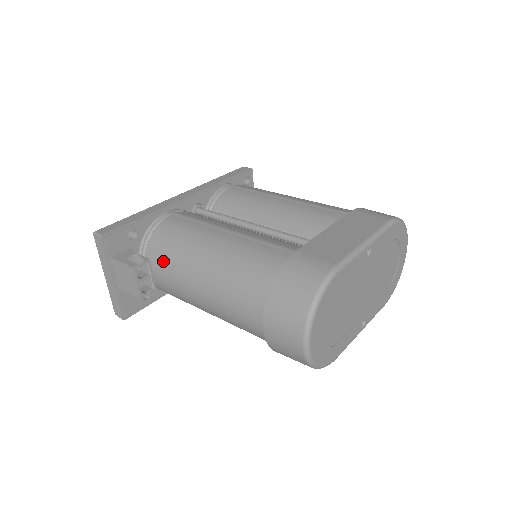
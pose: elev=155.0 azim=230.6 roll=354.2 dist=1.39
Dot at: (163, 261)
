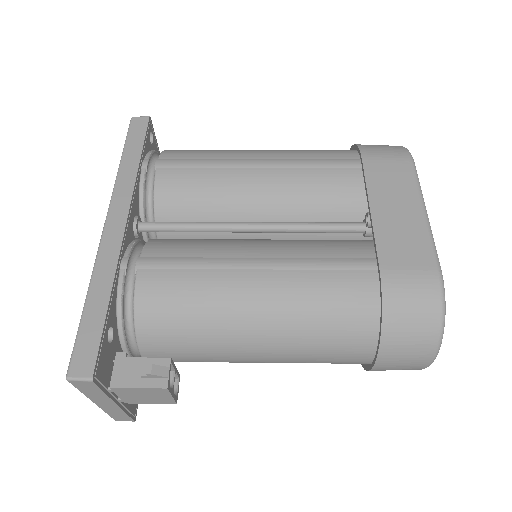
Dot at: (179, 344)
